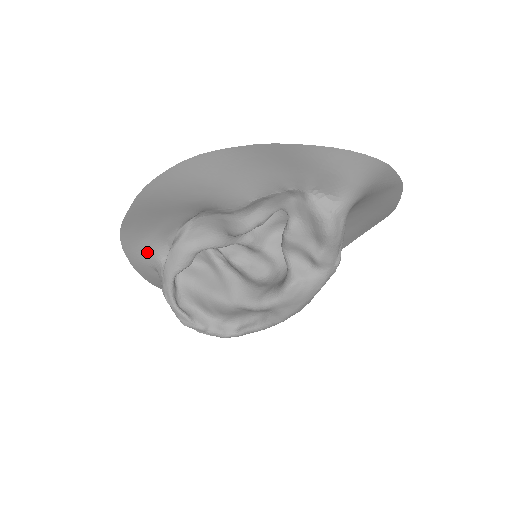
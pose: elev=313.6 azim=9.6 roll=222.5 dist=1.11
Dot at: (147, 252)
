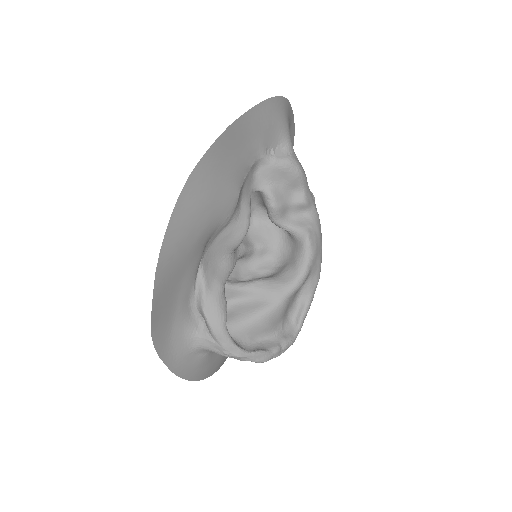
Dot at: (181, 339)
